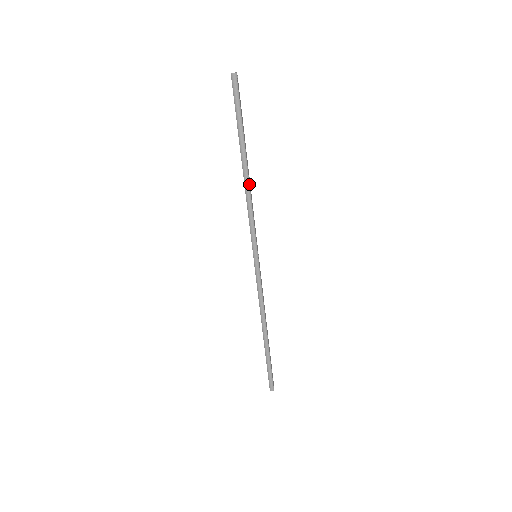
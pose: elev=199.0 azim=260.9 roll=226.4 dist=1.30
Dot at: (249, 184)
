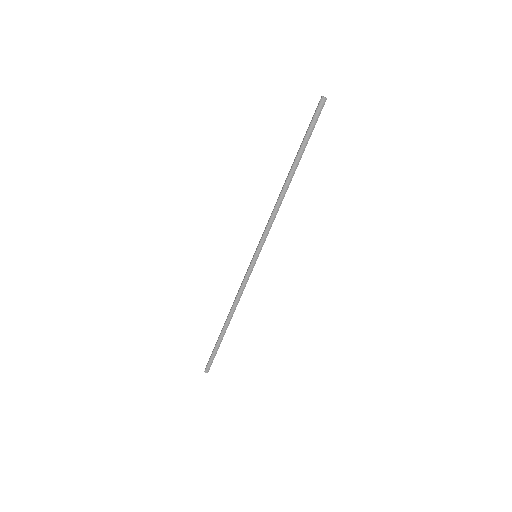
Dot at: occluded
